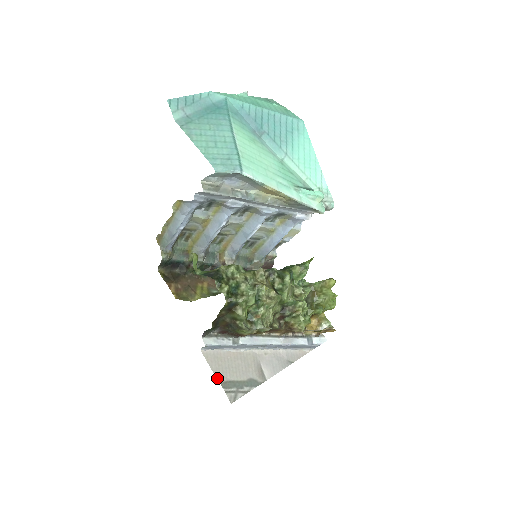
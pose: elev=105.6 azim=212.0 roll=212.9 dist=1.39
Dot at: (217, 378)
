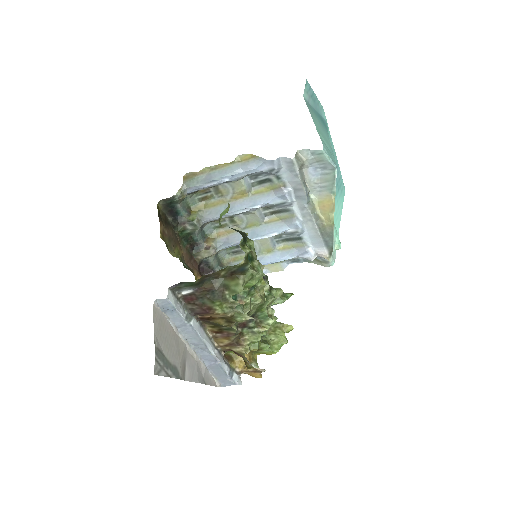
Dot at: (155, 339)
